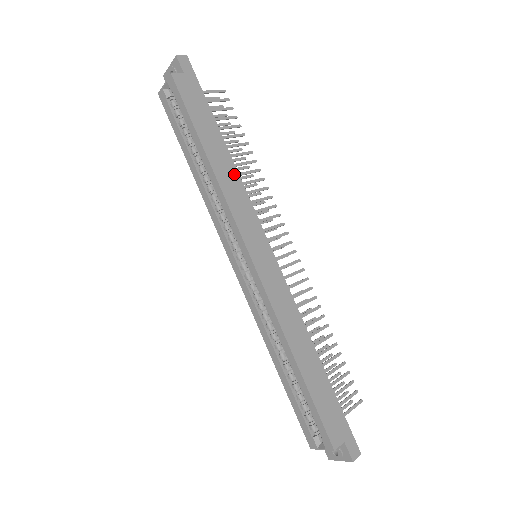
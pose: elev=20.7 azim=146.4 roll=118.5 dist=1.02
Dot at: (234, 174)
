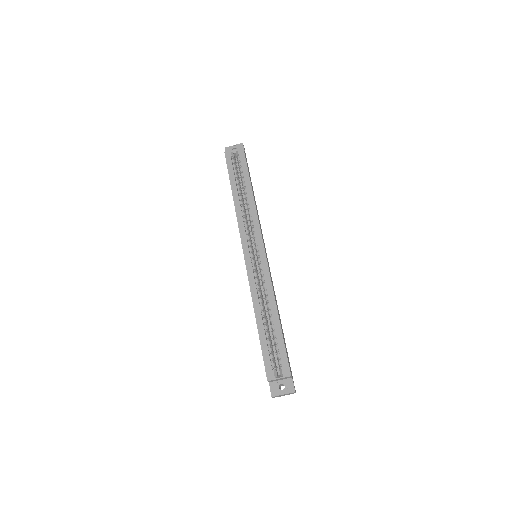
Dot at: occluded
